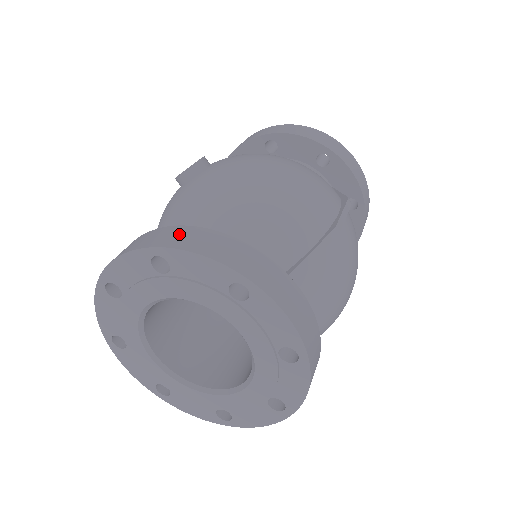
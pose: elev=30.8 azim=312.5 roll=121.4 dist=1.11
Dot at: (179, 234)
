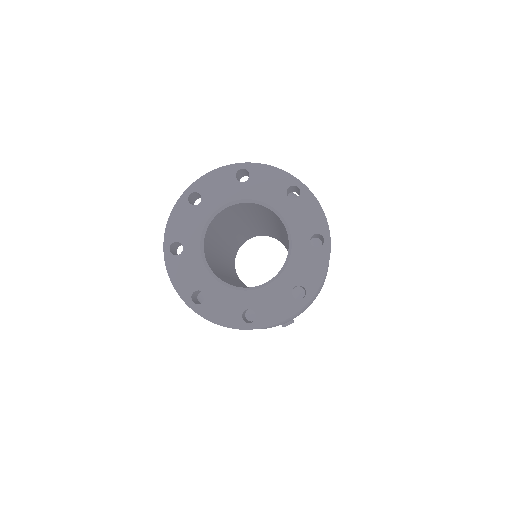
Dot at: occluded
